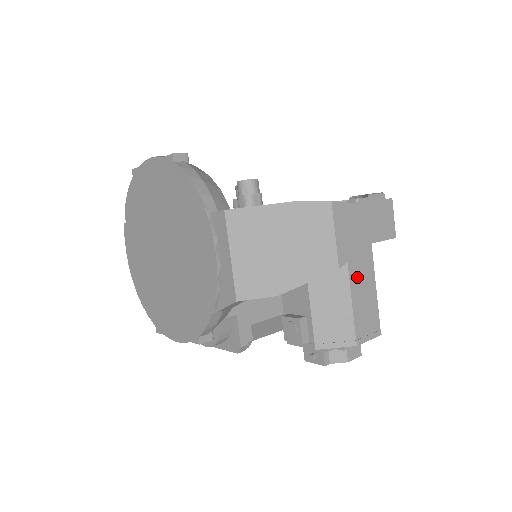
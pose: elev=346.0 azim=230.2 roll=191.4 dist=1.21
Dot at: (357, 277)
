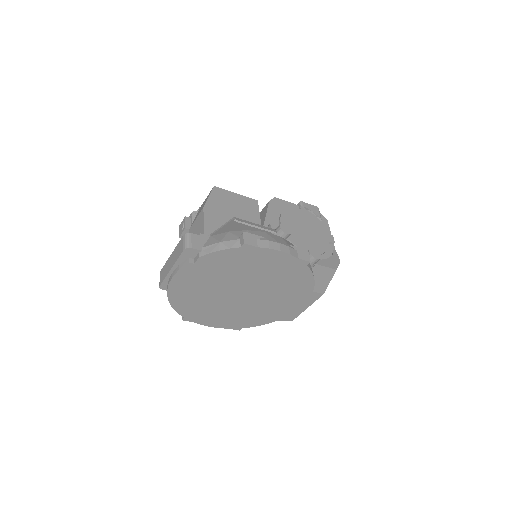
Dot at: occluded
